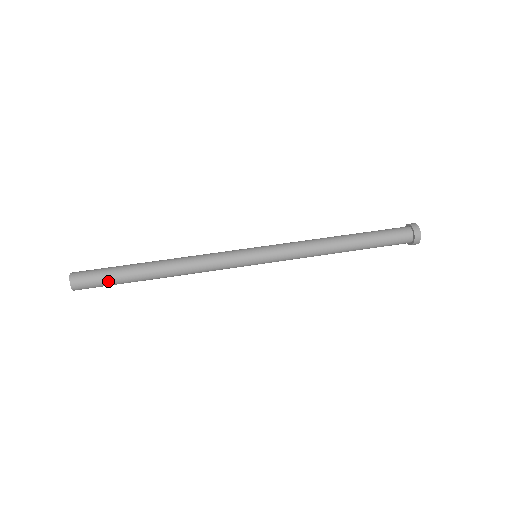
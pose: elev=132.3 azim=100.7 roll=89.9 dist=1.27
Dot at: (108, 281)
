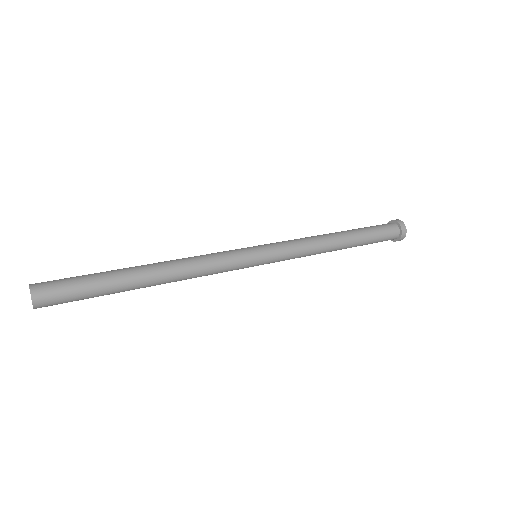
Dot at: (82, 278)
